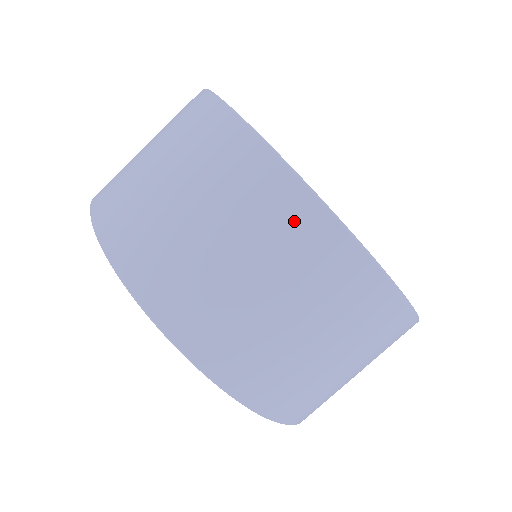
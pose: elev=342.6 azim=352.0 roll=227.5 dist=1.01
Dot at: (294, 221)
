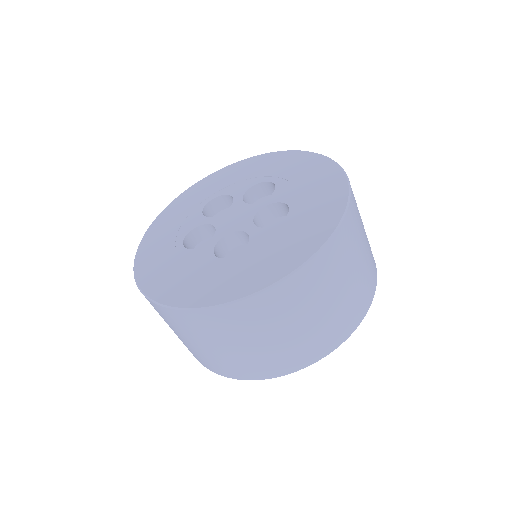
Dot at: occluded
